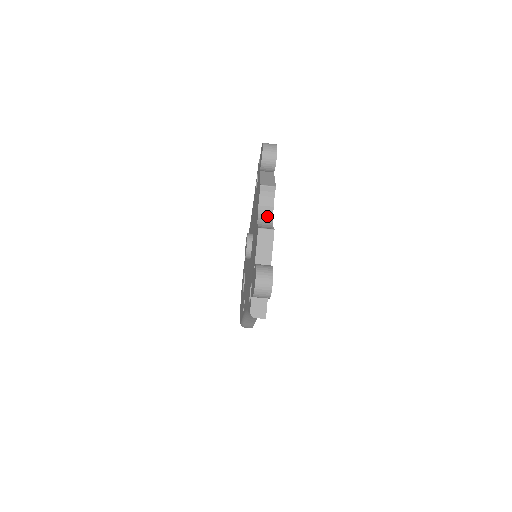
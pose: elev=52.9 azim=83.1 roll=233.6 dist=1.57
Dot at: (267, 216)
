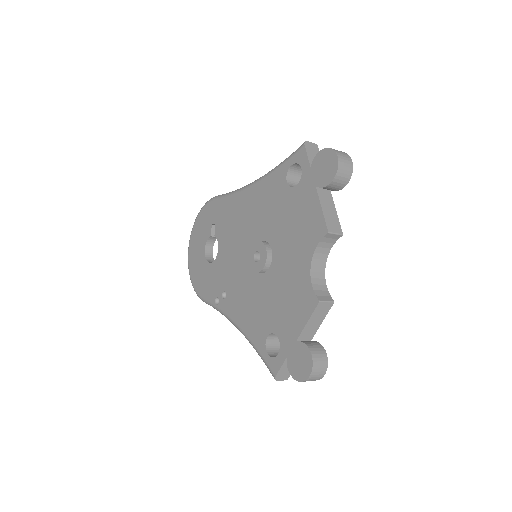
Dot at: (320, 268)
